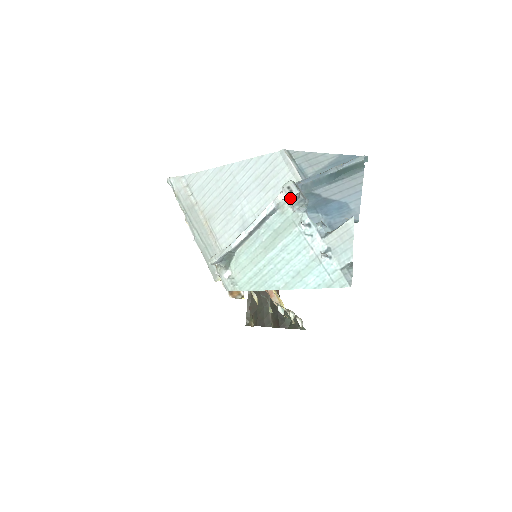
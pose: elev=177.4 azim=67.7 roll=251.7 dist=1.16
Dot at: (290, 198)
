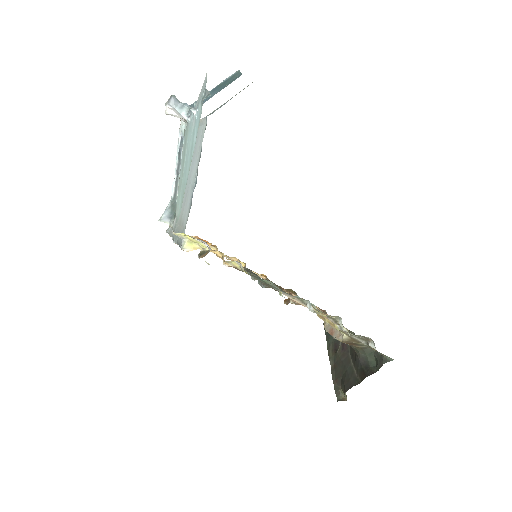
Dot at: (168, 103)
